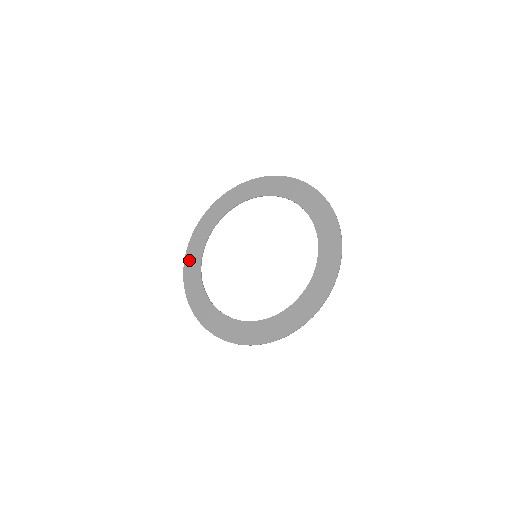
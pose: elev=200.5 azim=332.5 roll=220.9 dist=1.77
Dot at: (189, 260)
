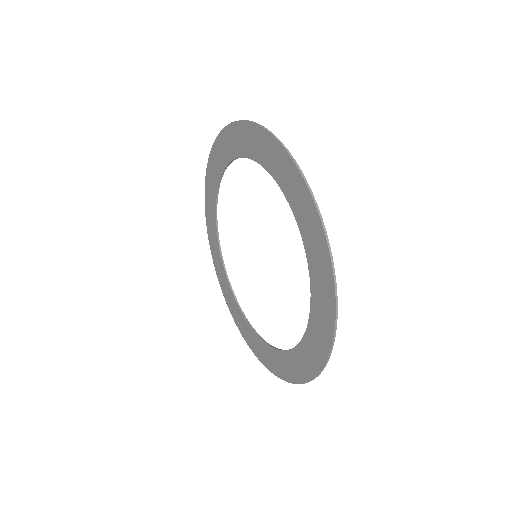
Dot at: (209, 174)
